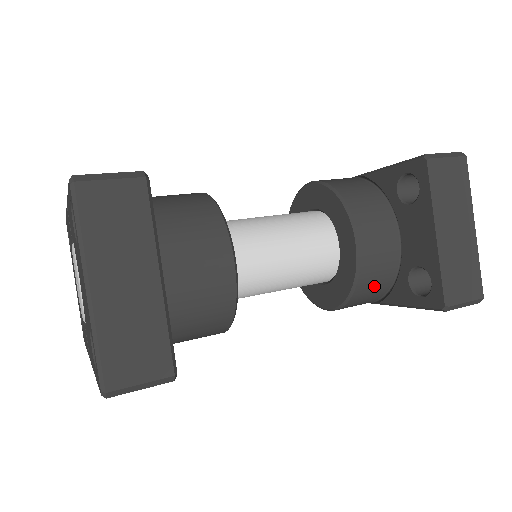
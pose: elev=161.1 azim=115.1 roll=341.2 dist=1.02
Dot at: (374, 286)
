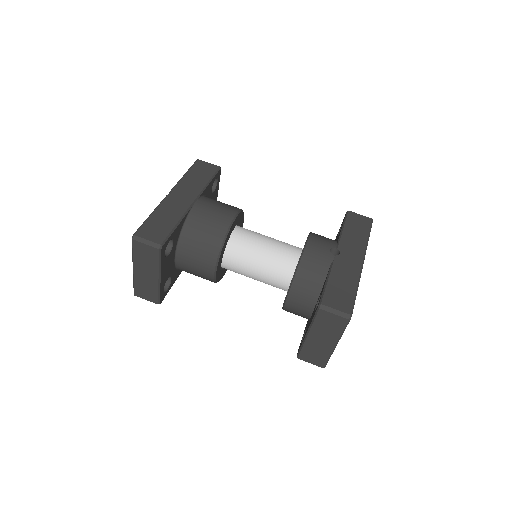
Dot at: occluded
